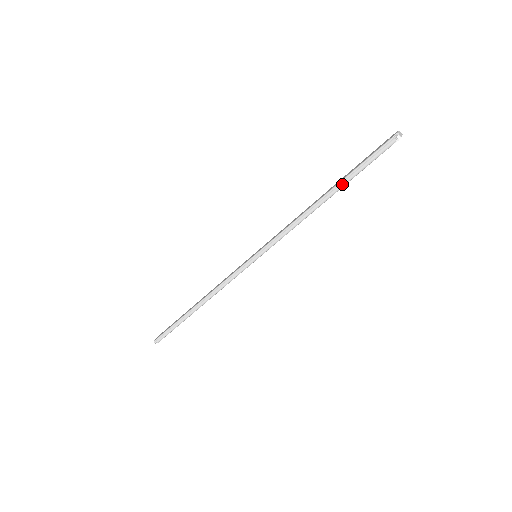
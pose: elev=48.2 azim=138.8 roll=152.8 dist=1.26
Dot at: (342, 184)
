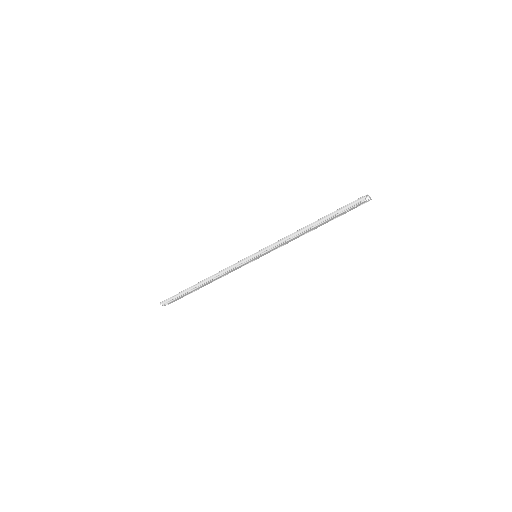
Dot at: (326, 217)
